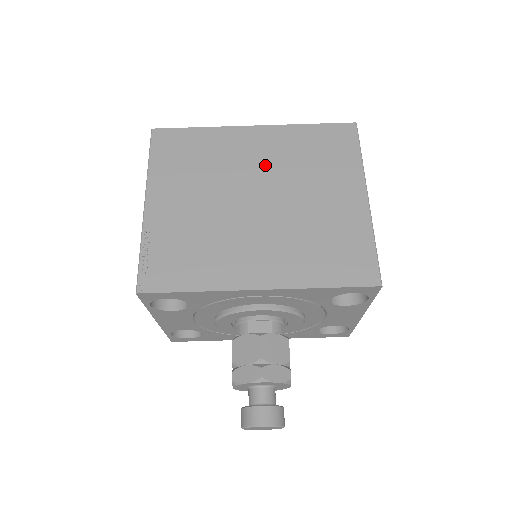
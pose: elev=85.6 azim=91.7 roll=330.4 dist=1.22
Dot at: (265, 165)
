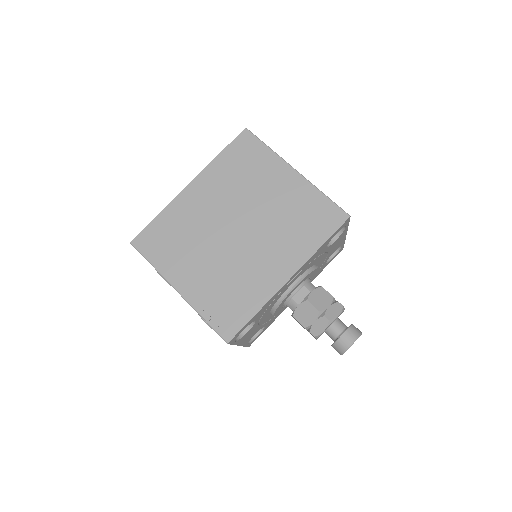
Dot at: (220, 204)
